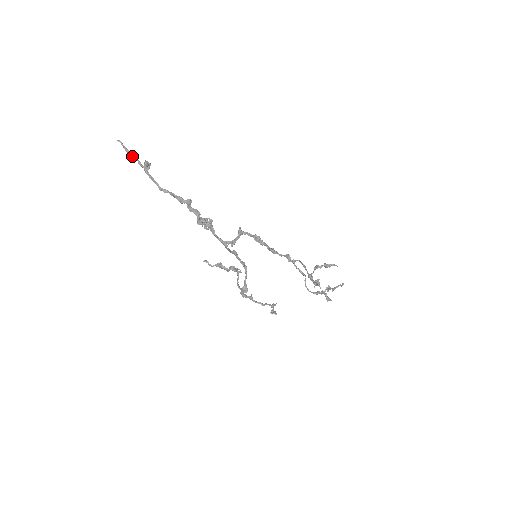
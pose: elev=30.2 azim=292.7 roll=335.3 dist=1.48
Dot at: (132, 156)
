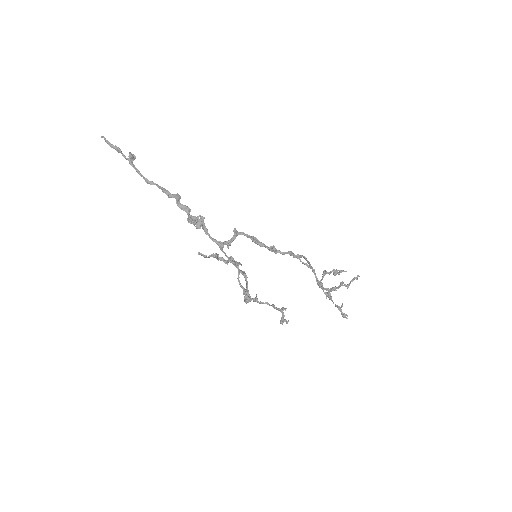
Dot at: occluded
